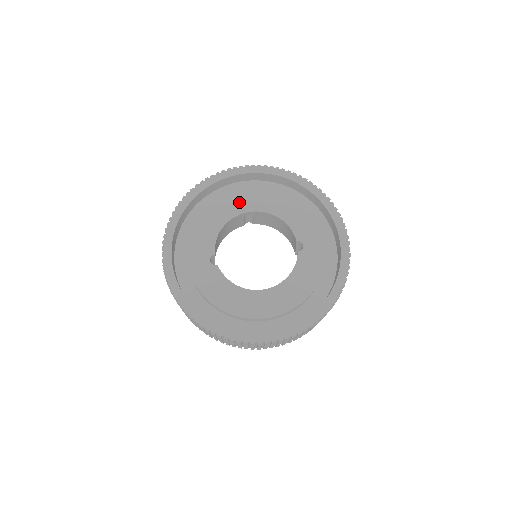
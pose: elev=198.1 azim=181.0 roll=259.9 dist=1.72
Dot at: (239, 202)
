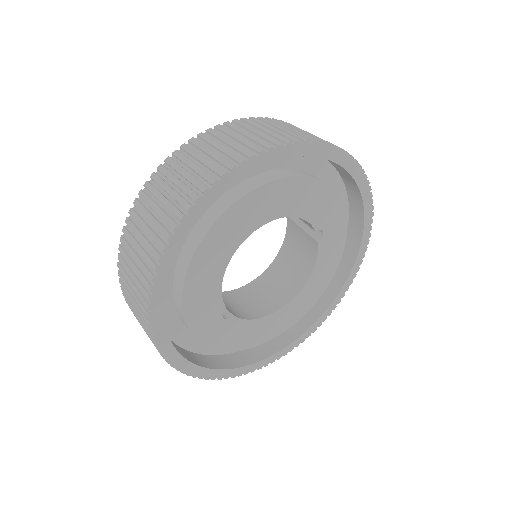
Dot at: (235, 228)
